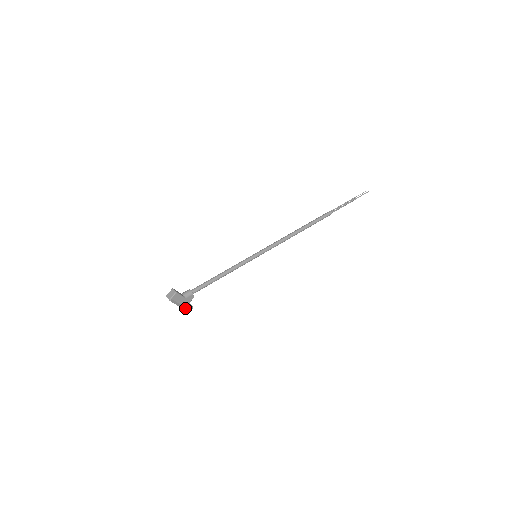
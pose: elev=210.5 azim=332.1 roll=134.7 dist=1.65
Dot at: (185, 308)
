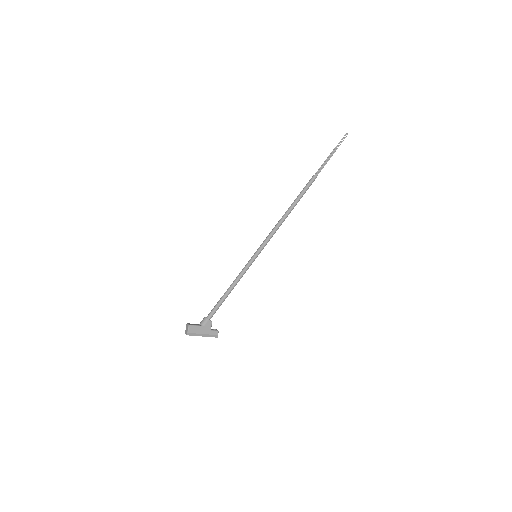
Dot at: (209, 335)
